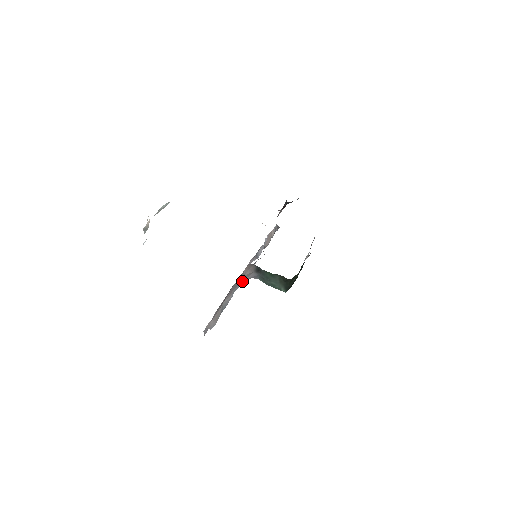
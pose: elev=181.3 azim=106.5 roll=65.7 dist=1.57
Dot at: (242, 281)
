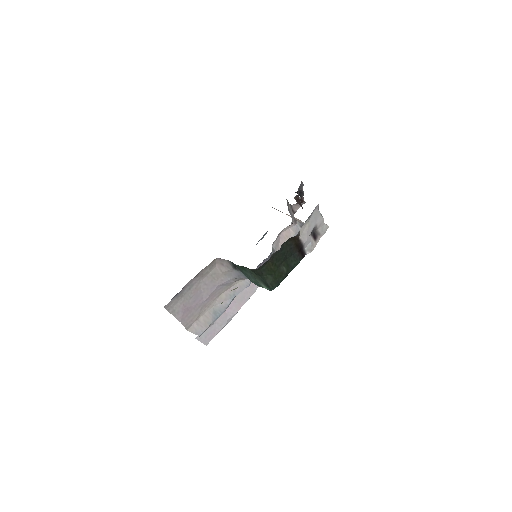
Dot at: (225, 281)
